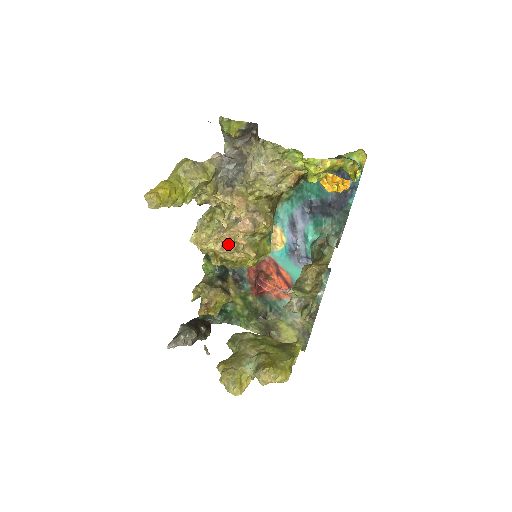
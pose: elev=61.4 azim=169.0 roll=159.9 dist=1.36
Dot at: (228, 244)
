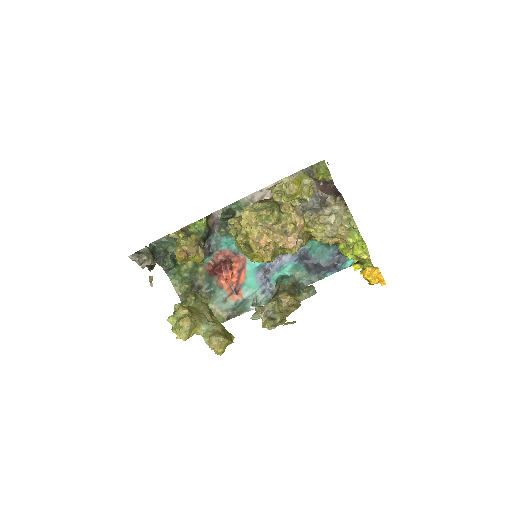
Dot at: (267, 241)
